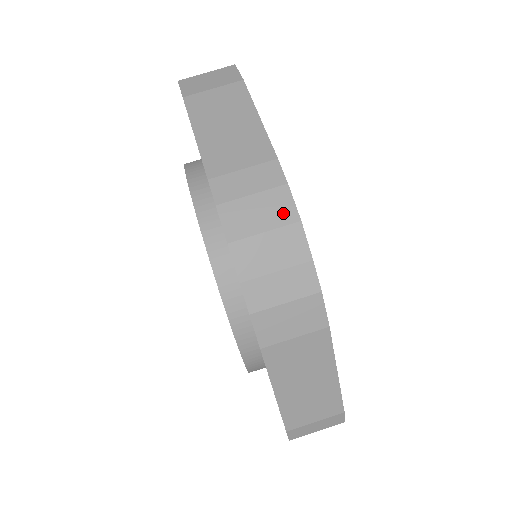
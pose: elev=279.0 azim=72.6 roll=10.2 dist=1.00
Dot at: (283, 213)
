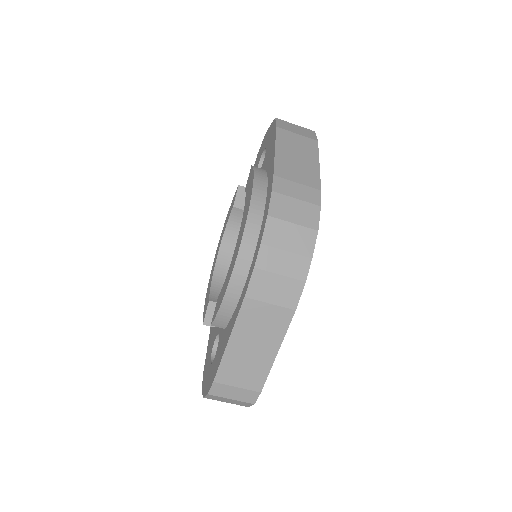
Dot at: (310, 220)
